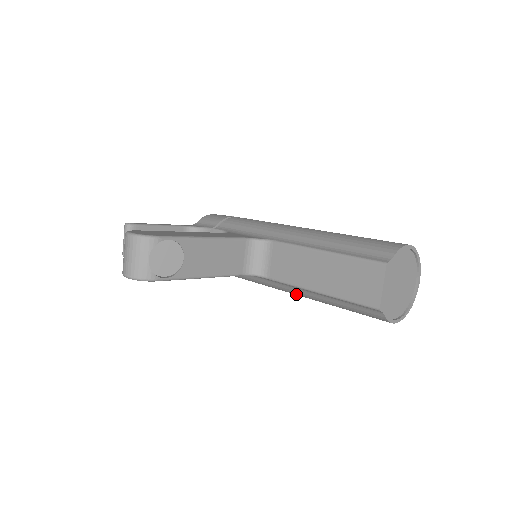
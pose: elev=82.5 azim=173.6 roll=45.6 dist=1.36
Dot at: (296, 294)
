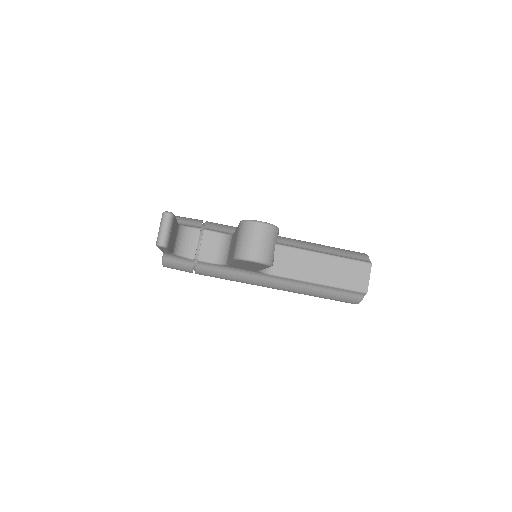
Dot at: (284, 288)
